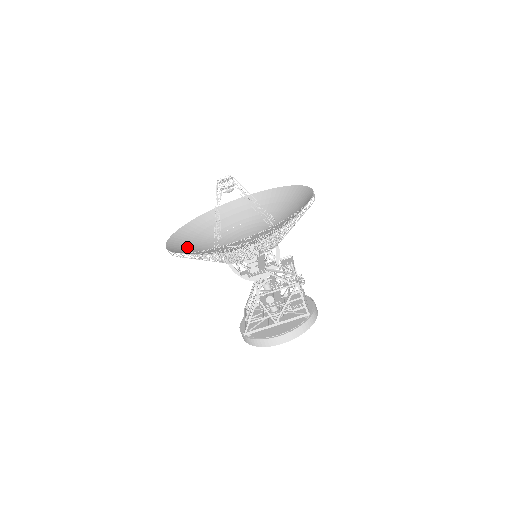
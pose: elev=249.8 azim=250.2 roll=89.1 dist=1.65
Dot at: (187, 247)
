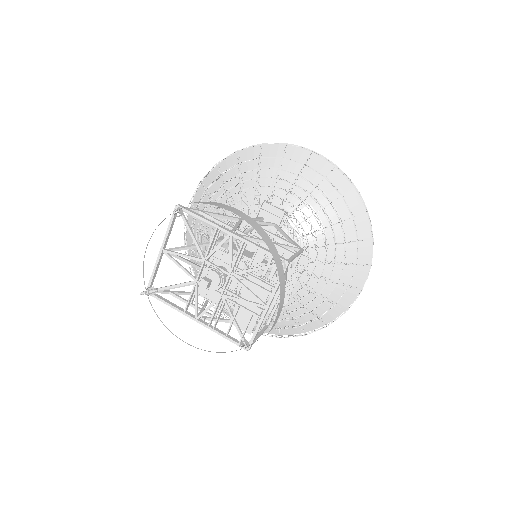
Dot at: (208, 204)
